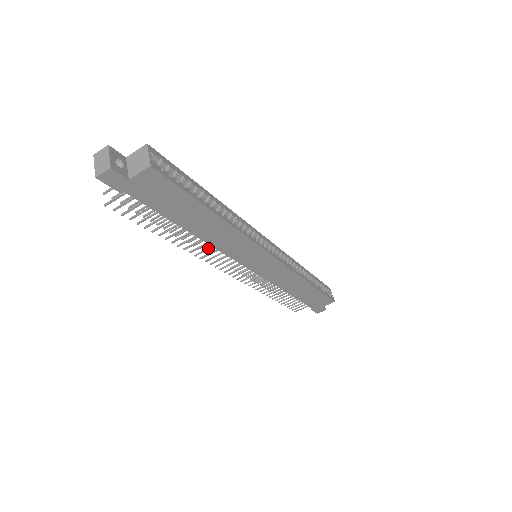
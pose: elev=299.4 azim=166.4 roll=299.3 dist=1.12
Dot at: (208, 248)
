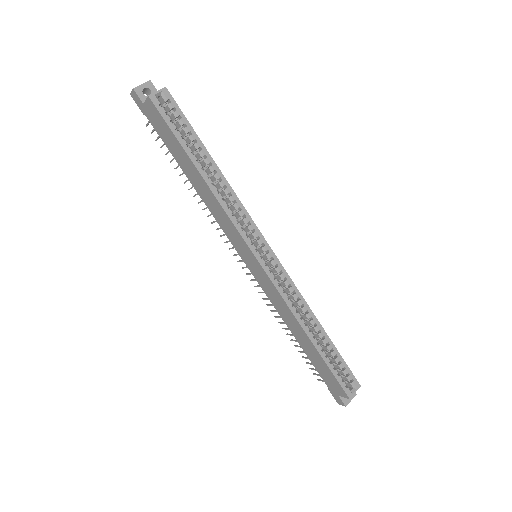
Dot at: occluded
